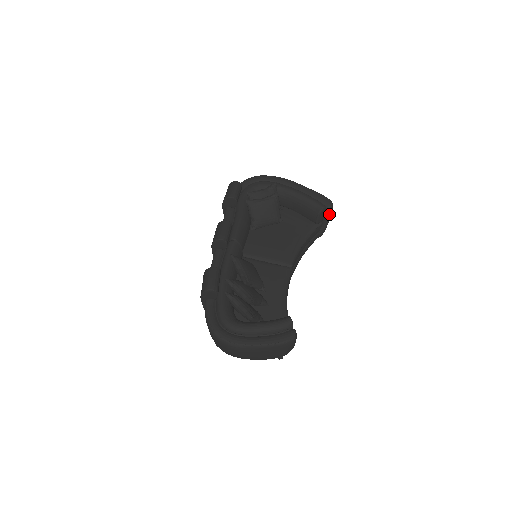
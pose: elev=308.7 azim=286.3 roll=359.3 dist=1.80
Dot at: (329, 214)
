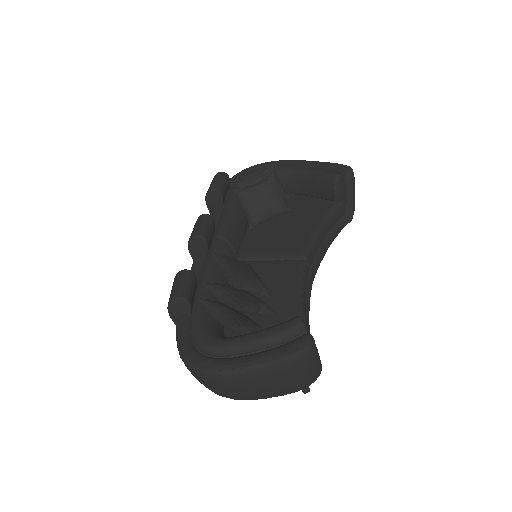
Dot at: (351, 185)
